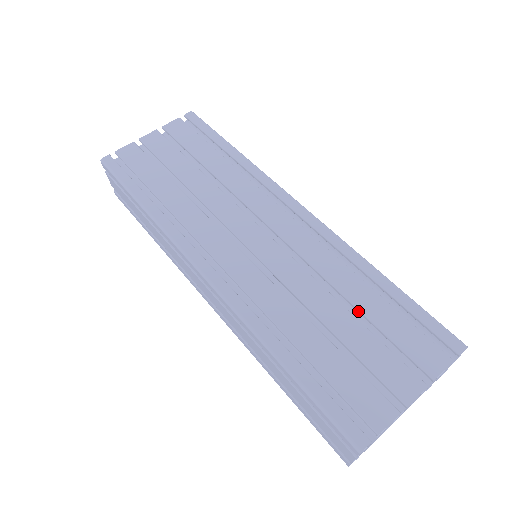
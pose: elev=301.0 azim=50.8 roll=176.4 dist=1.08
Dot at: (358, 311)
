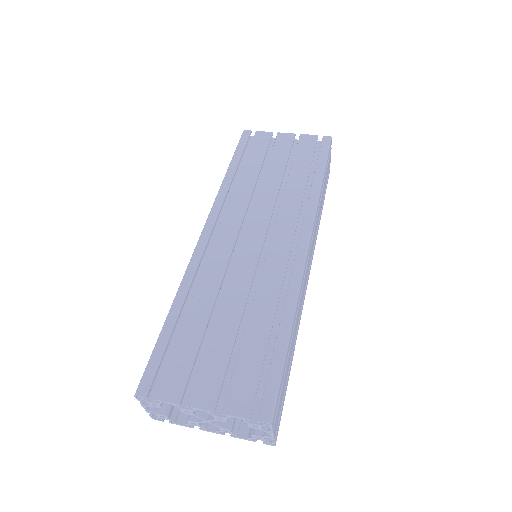
Dot at: (244, 333)
